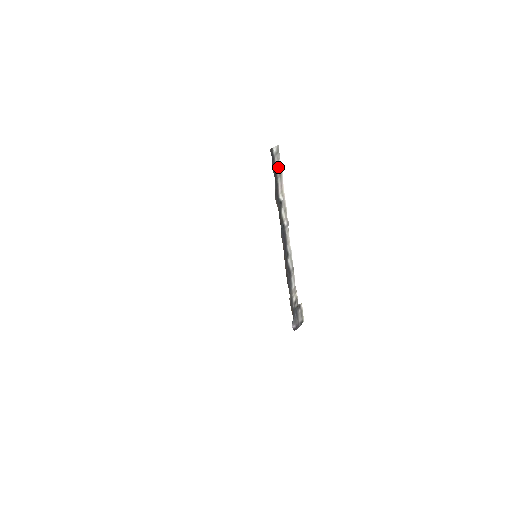
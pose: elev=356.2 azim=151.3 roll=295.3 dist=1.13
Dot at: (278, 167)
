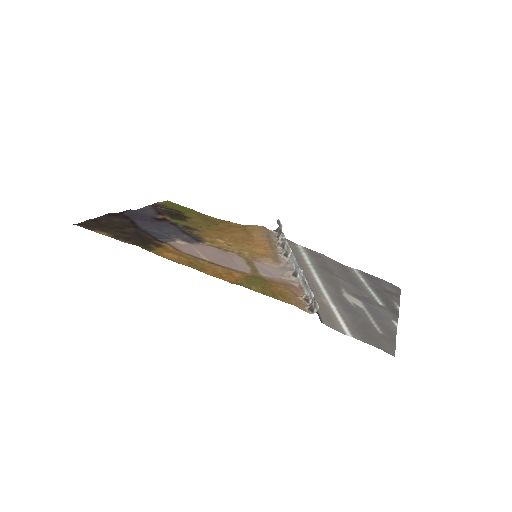
Dot at: (314, 301)
